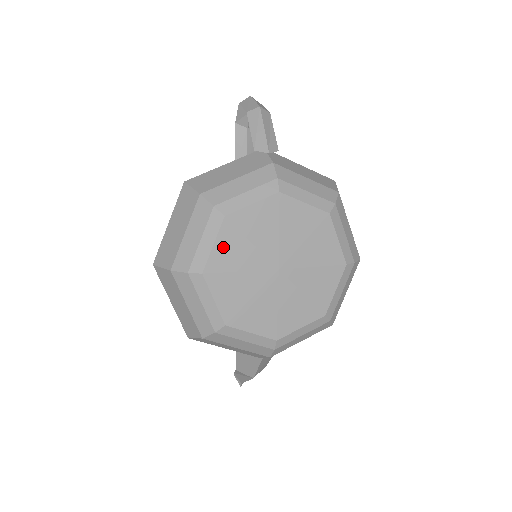
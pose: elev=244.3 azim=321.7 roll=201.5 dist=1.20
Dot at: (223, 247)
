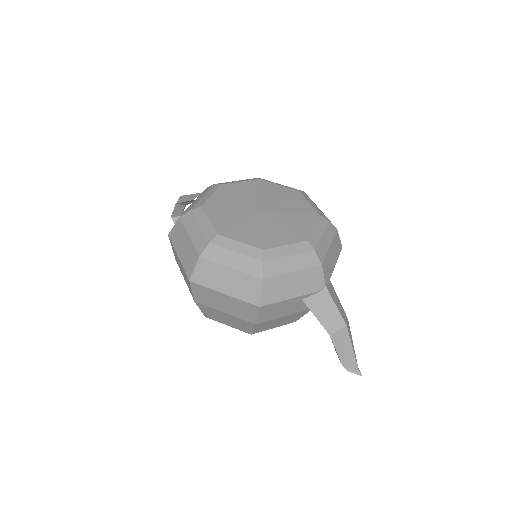
Dot at: (216, 218)
